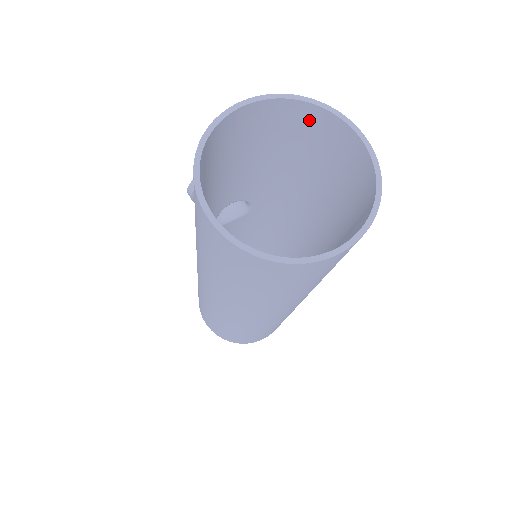
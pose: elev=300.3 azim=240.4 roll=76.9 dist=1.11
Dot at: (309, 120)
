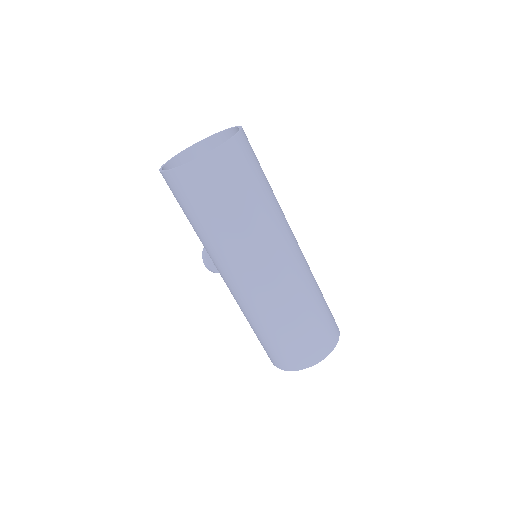
Dot at: occluded
